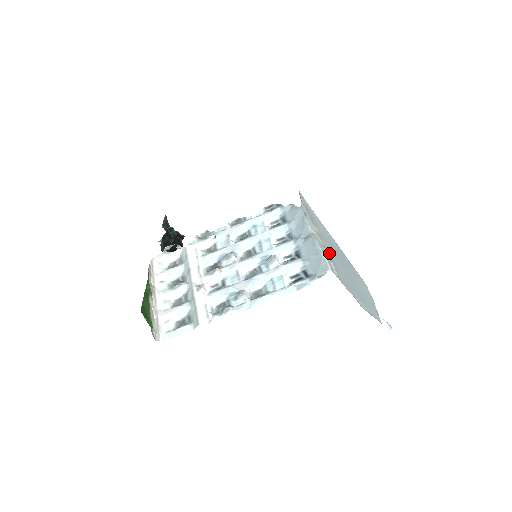
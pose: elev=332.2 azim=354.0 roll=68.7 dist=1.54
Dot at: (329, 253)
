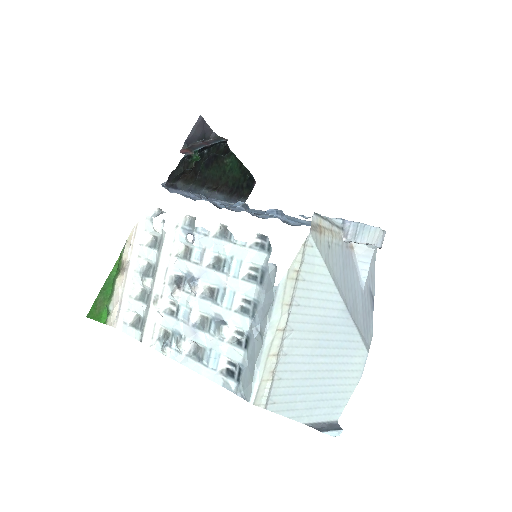
Dot at: (286, 357)
